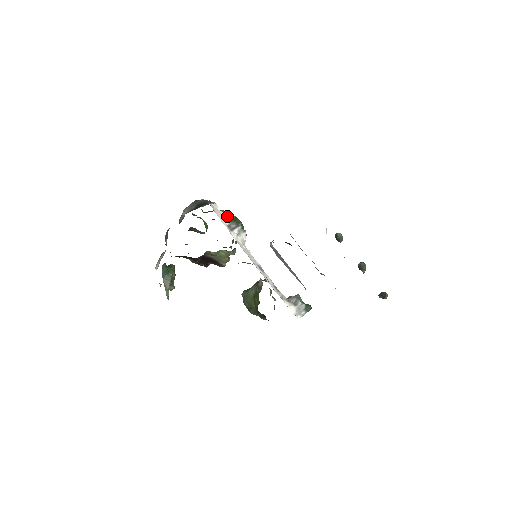
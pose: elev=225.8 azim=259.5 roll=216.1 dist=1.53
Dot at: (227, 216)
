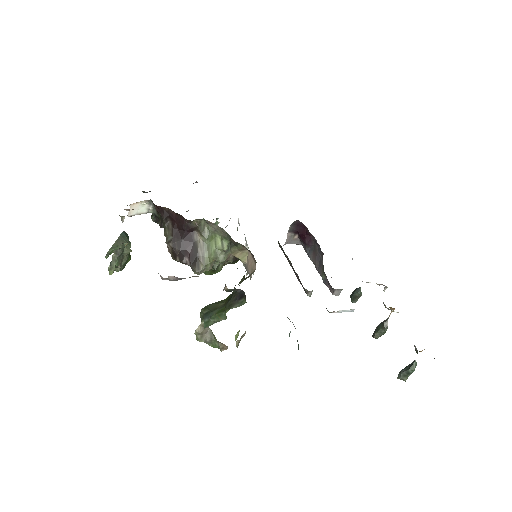
Dot at: occluded
